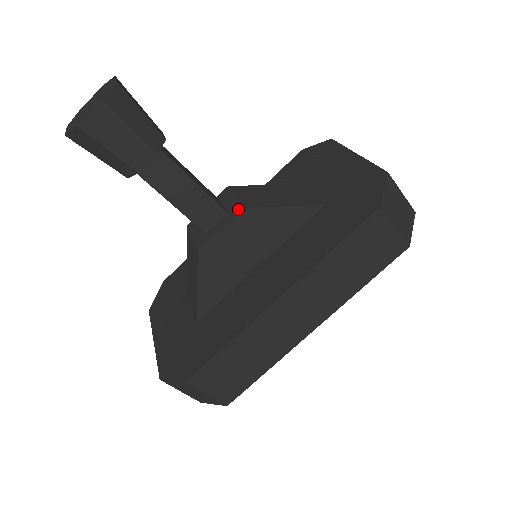
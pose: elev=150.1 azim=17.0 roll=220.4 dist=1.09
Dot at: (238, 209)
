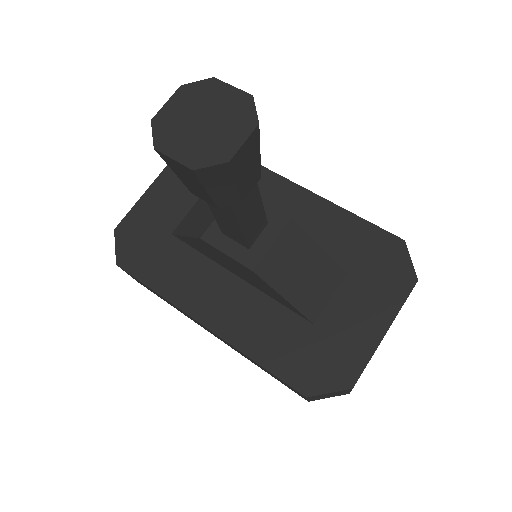
Dot at: (252, 264)
